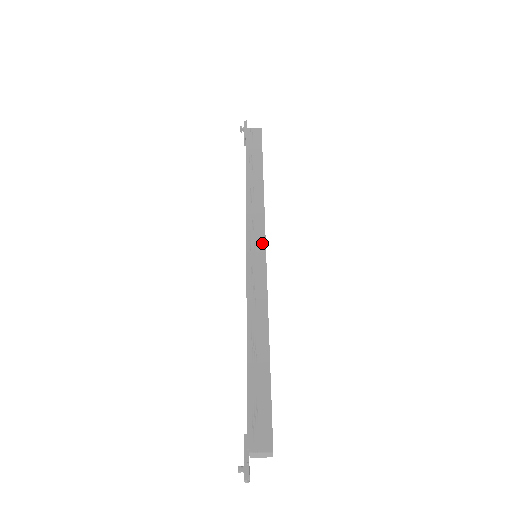
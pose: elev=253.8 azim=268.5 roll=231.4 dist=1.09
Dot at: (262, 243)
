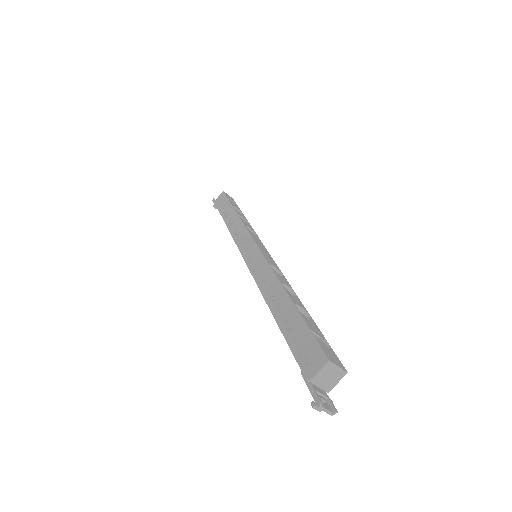
Dot at: (251, 242)
